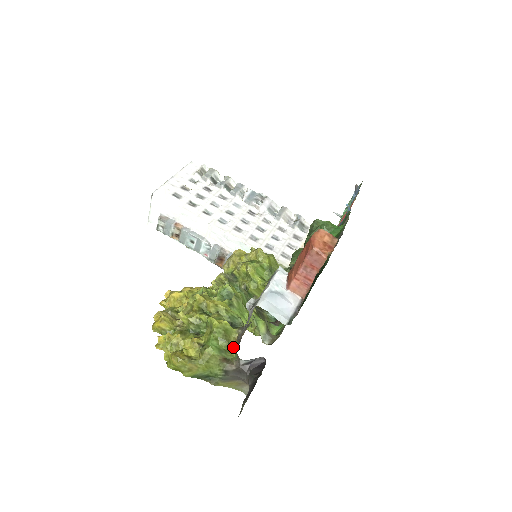
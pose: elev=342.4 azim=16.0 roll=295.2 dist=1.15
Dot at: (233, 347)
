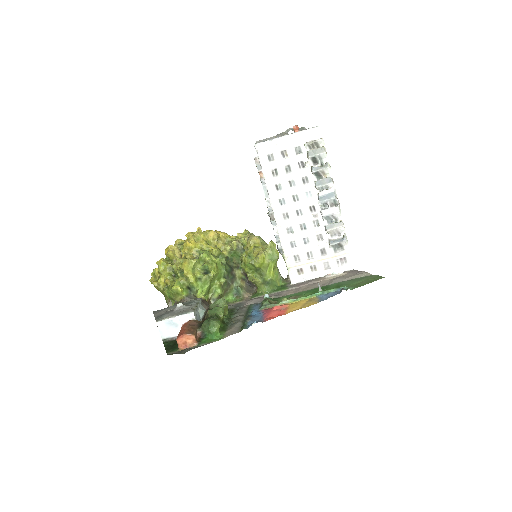
Dot at: (175, 302)
